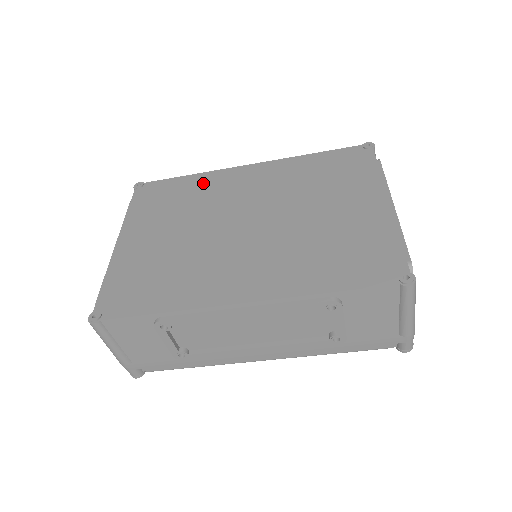
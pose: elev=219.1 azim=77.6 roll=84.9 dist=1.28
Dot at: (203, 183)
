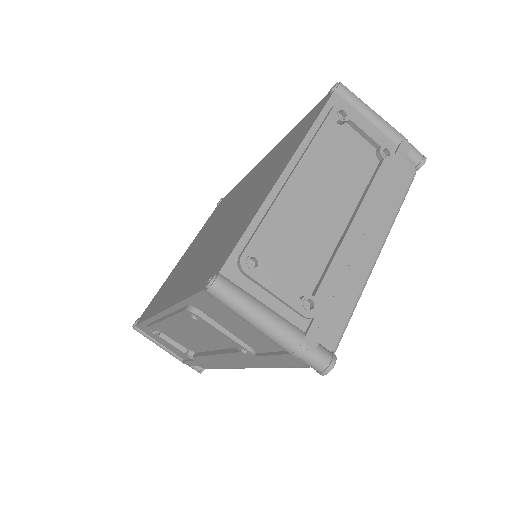
Dot at: (236, 189)
